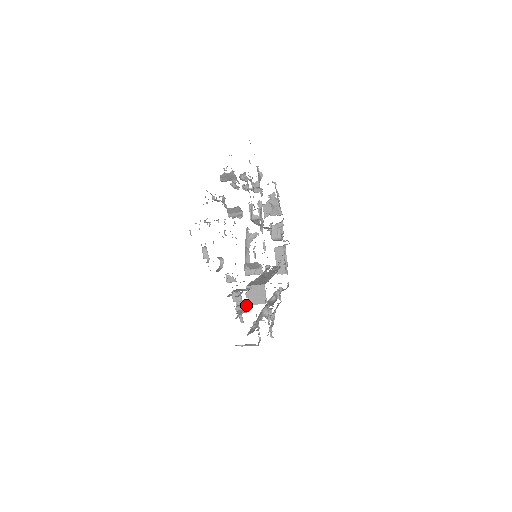
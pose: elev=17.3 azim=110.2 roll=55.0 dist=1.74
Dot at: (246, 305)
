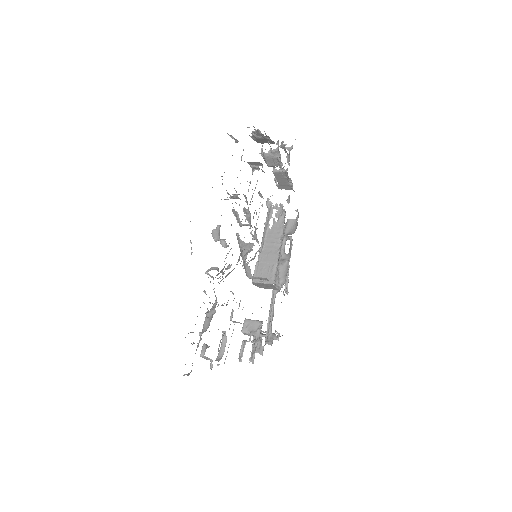
Dot at: occluded
